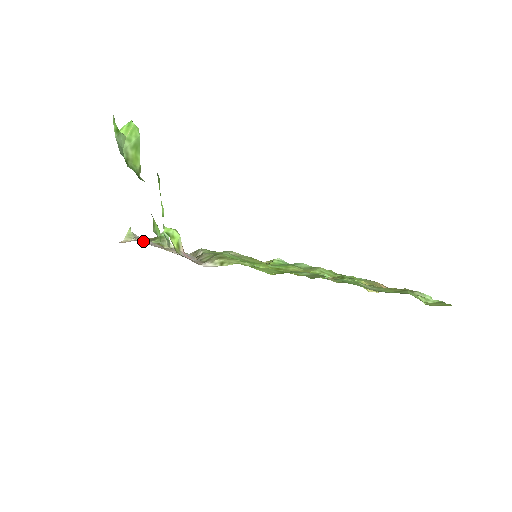
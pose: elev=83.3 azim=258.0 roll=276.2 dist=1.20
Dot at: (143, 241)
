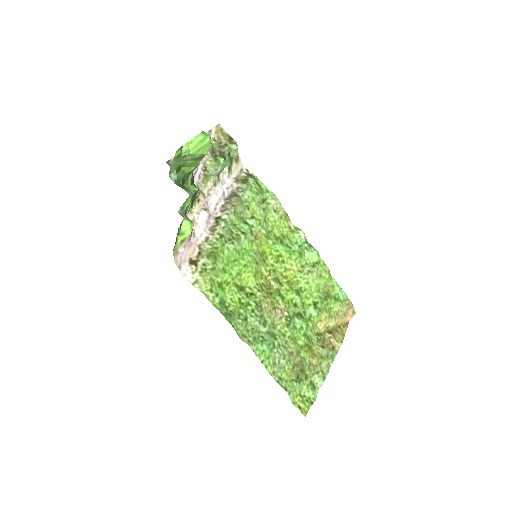
Dot at: occluded
